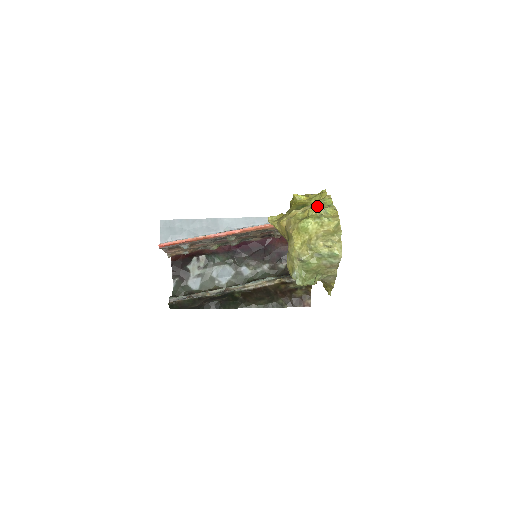
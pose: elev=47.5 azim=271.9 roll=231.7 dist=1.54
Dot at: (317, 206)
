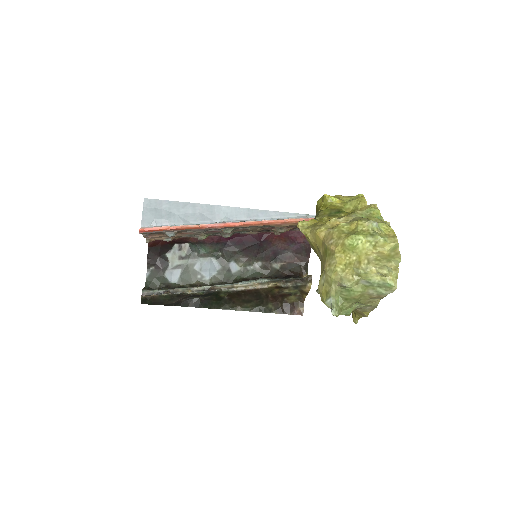
Dot at: (368, 219)
